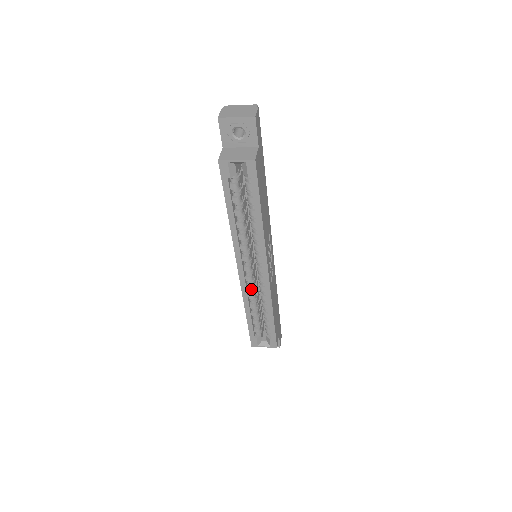
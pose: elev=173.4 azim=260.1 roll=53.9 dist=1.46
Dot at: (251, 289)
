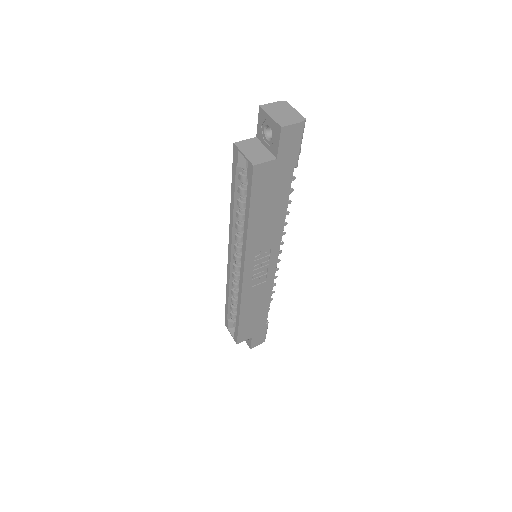
Dot at: (234, 278)
